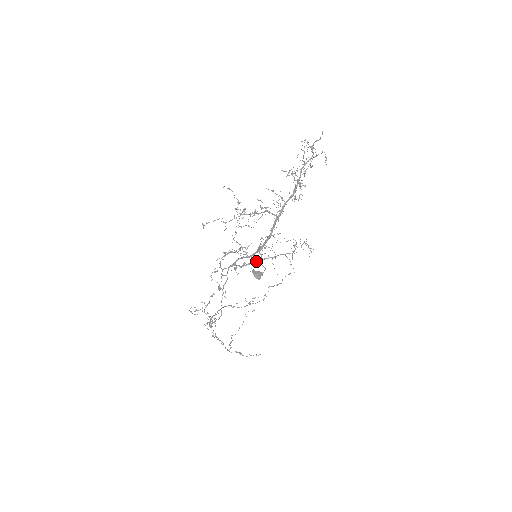
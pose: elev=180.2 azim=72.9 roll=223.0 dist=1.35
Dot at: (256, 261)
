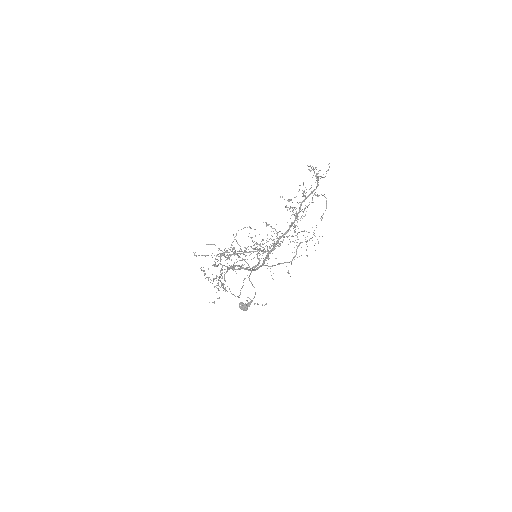
Dot at: (253, 267)
